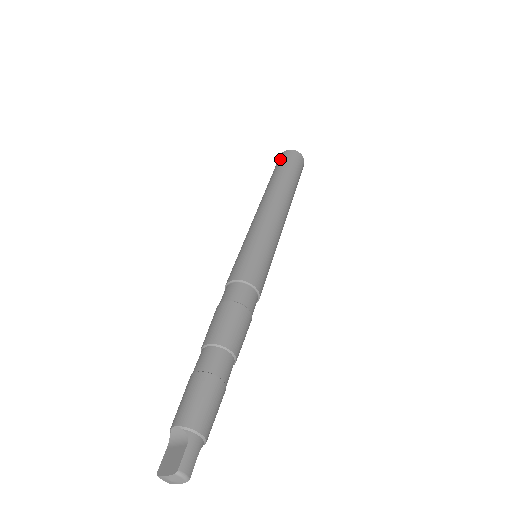
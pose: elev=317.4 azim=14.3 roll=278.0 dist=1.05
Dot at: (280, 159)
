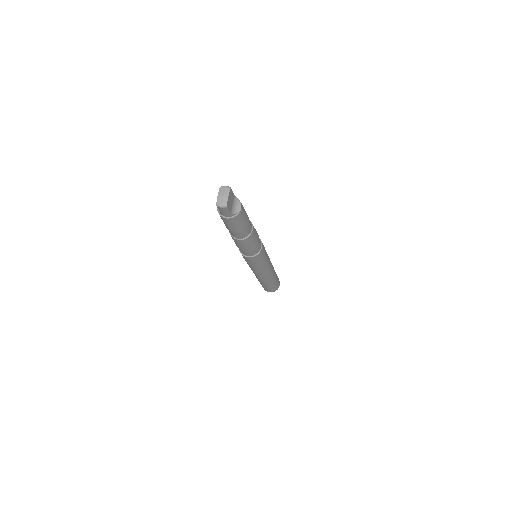
Dot at: occluded
